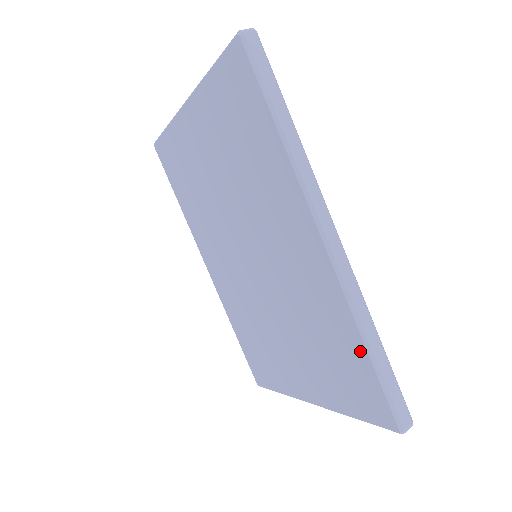
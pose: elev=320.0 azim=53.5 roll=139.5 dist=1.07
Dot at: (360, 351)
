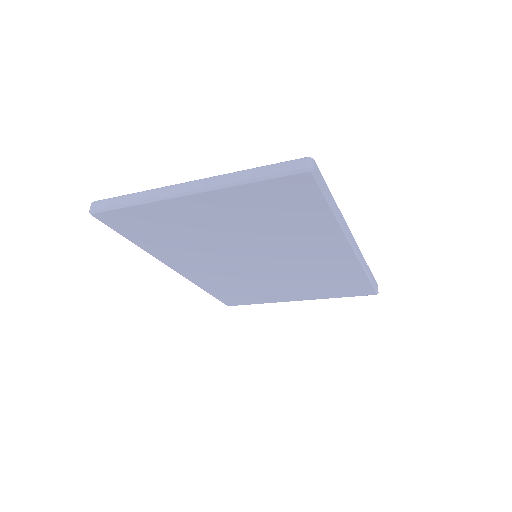
Dot at: (361, 278)
